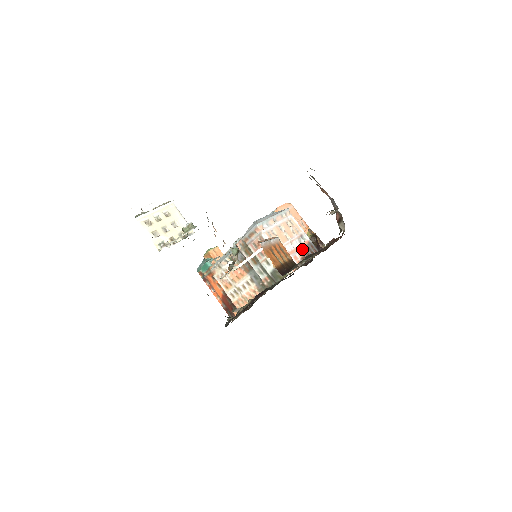
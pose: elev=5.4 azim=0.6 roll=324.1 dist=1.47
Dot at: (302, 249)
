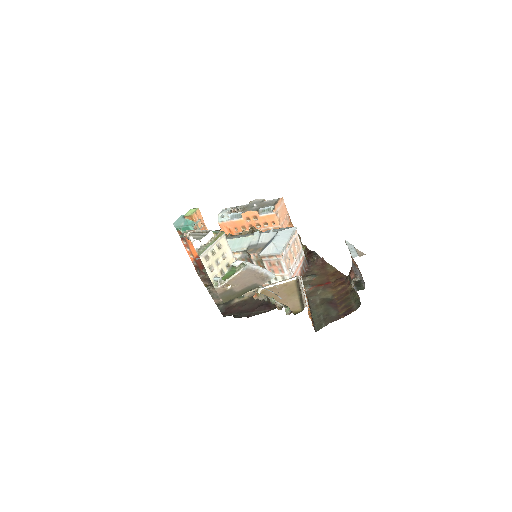
Dot at: (300, 266)
